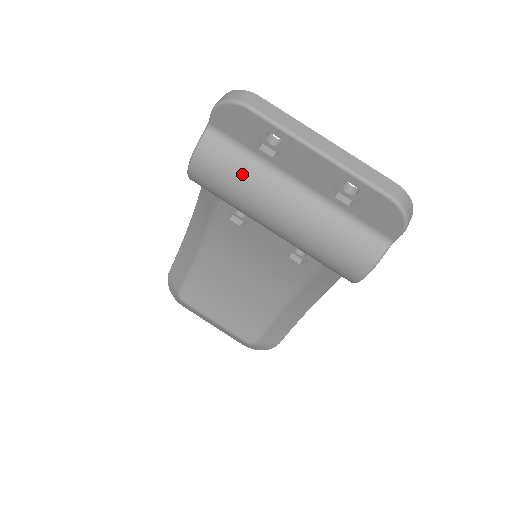
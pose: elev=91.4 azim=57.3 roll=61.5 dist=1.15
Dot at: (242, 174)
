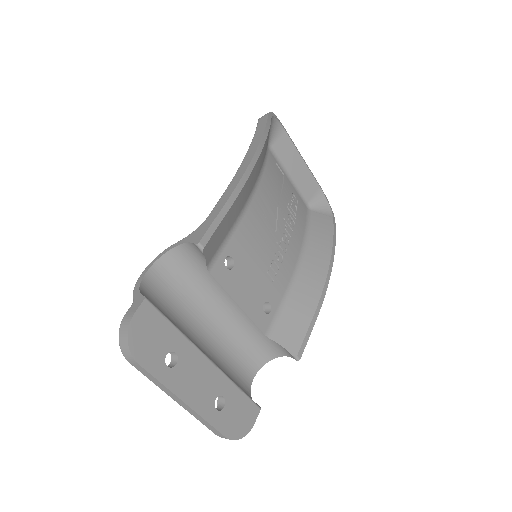
Dot at: occluded
